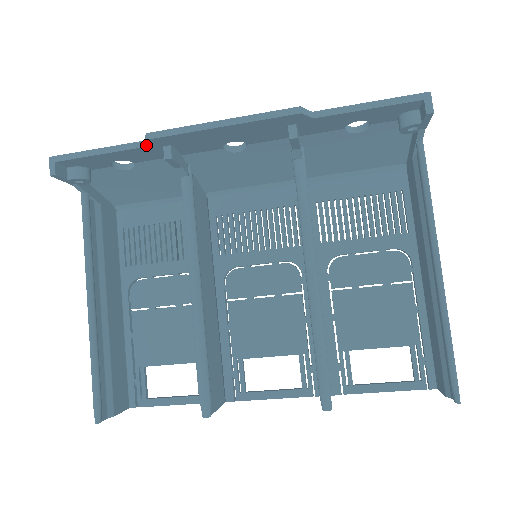
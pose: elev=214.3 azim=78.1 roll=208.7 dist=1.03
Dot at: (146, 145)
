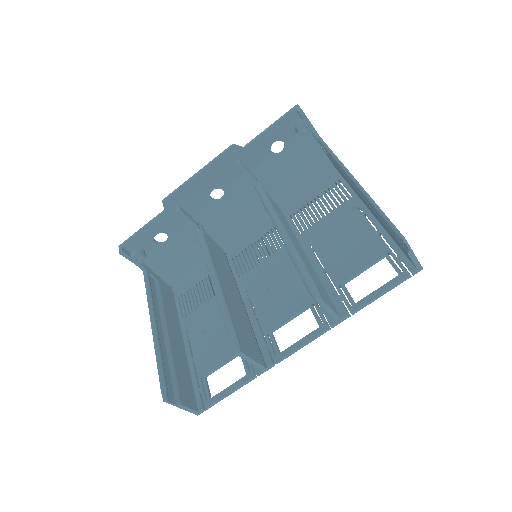
Dot at: (165, 209)
